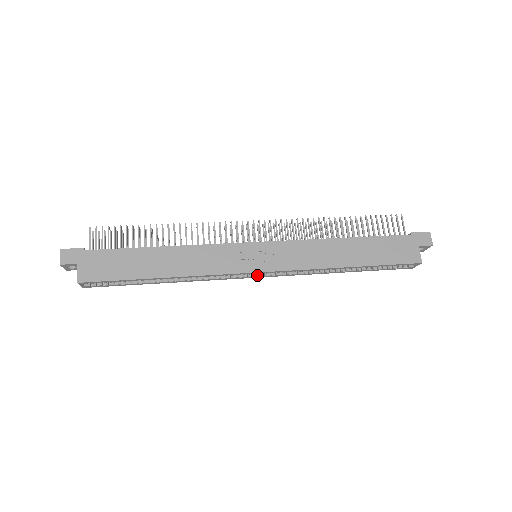
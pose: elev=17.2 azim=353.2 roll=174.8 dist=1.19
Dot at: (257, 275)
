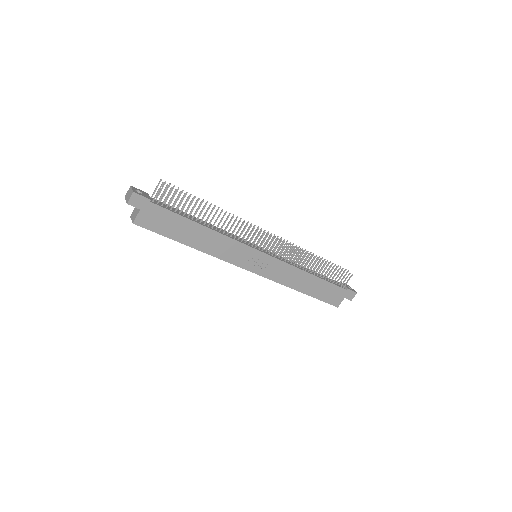
Dot at: occluded
